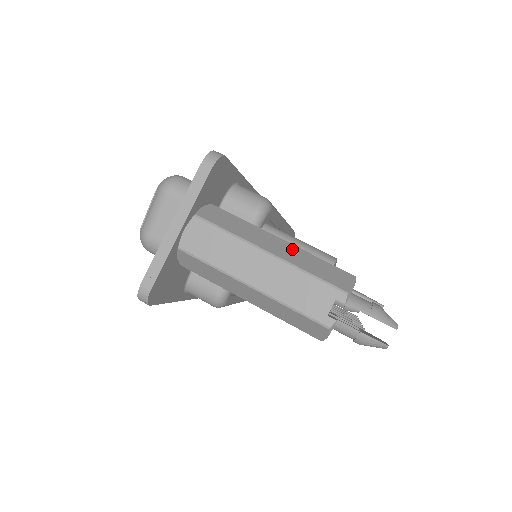
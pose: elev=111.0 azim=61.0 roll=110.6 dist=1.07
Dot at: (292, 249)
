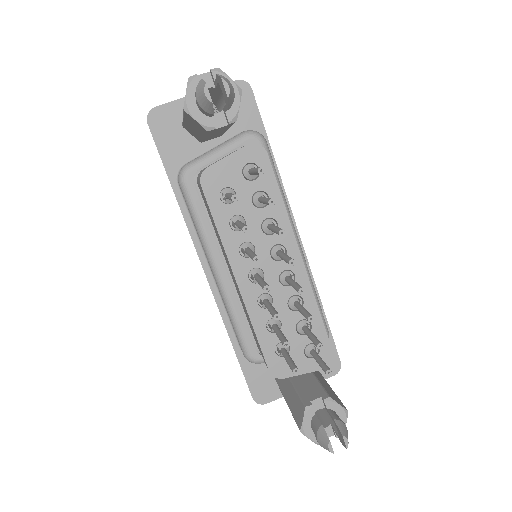
Dot at: occluded
